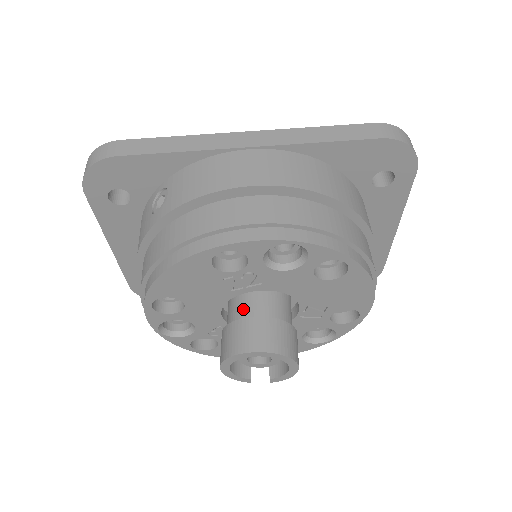
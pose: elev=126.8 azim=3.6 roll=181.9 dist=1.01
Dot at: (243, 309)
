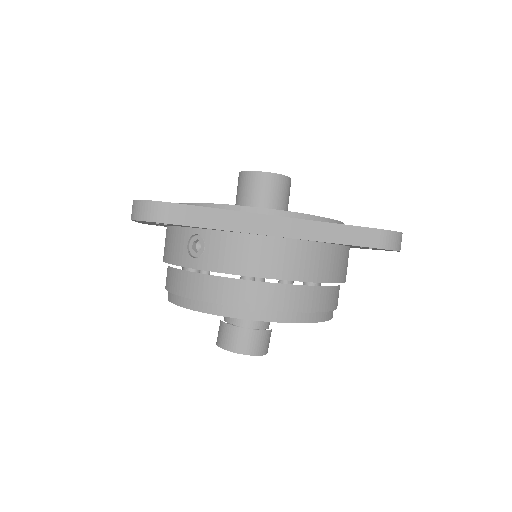
Dot at: occluded
